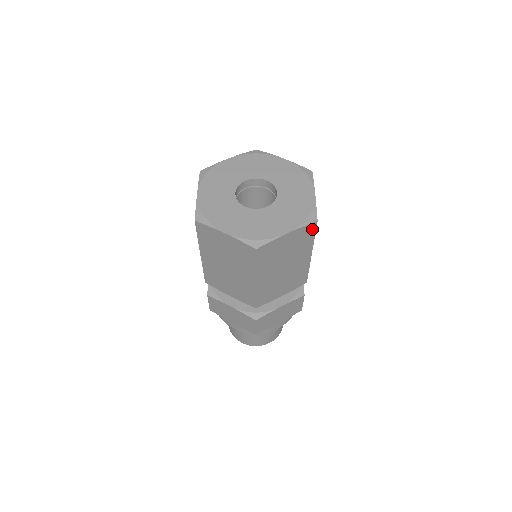
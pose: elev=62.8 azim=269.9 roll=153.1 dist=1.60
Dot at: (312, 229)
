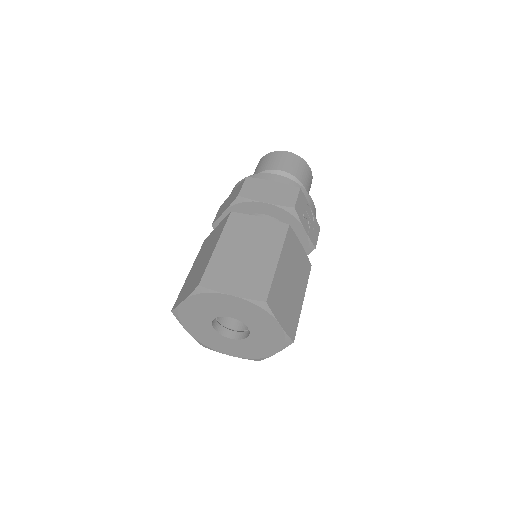
Dot at: occluded
